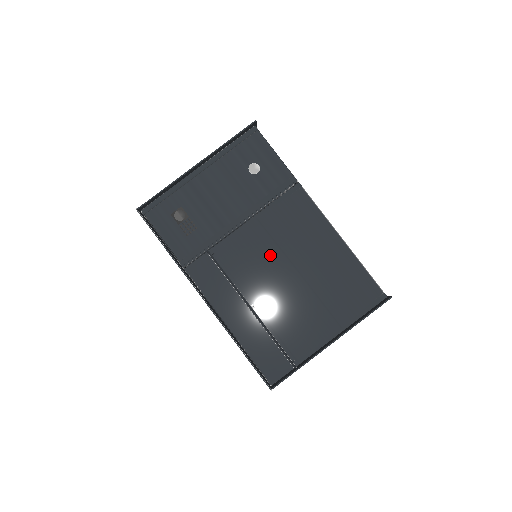
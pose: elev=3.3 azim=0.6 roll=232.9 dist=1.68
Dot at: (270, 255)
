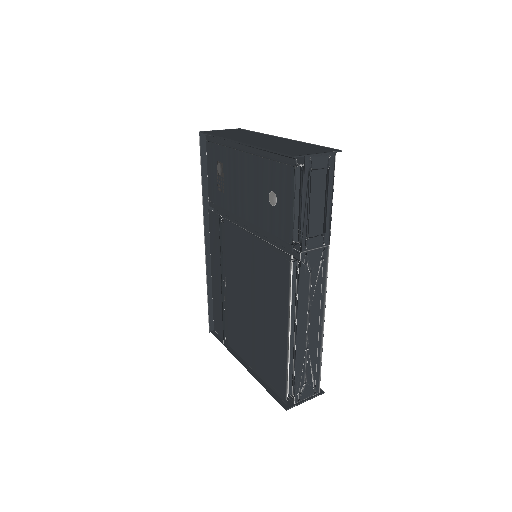
Dot at: (247, 272)
